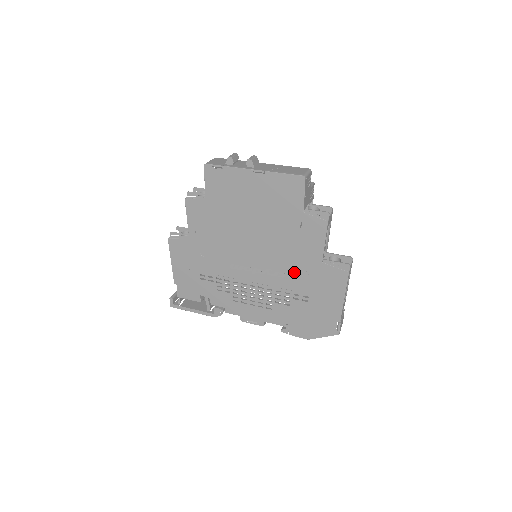
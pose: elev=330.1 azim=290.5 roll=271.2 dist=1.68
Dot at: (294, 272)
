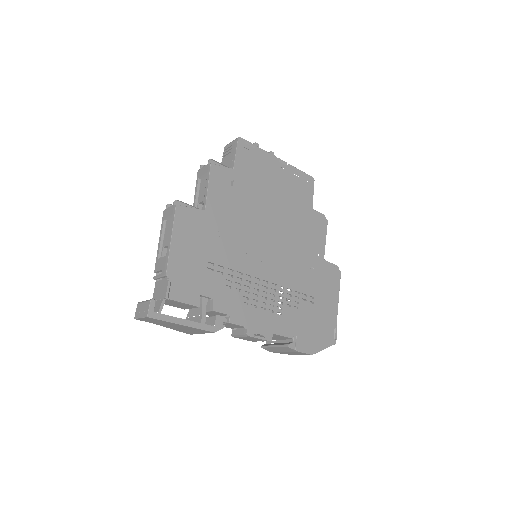
Dot at: (304, 268)
